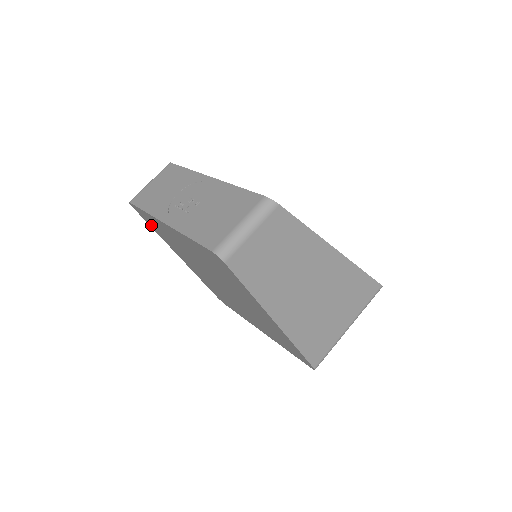
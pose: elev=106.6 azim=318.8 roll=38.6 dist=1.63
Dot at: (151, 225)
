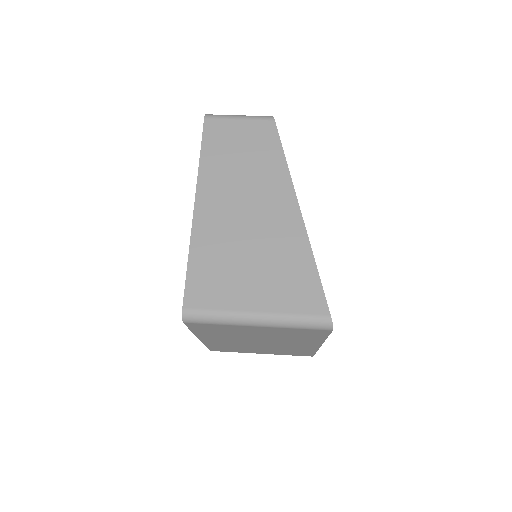
Dot at: occluded
